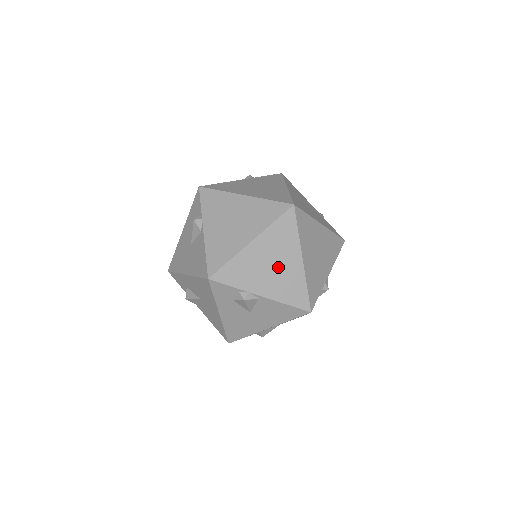
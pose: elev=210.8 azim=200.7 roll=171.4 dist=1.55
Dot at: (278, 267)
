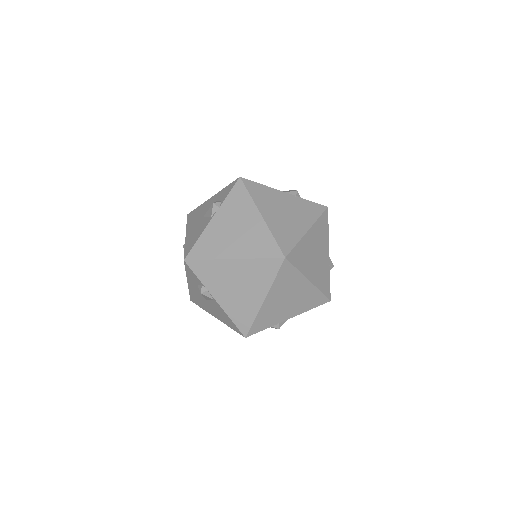
Dot at: (293, 298)
